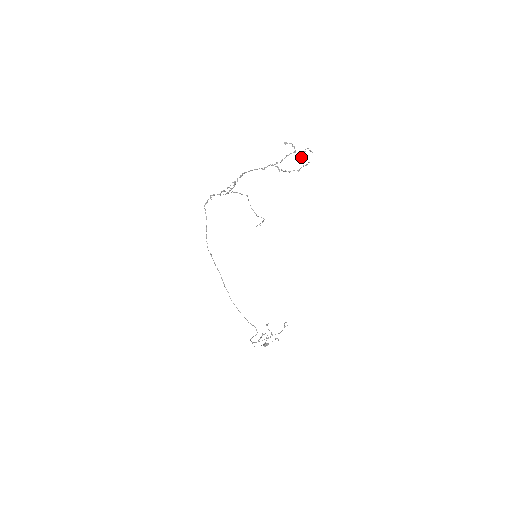
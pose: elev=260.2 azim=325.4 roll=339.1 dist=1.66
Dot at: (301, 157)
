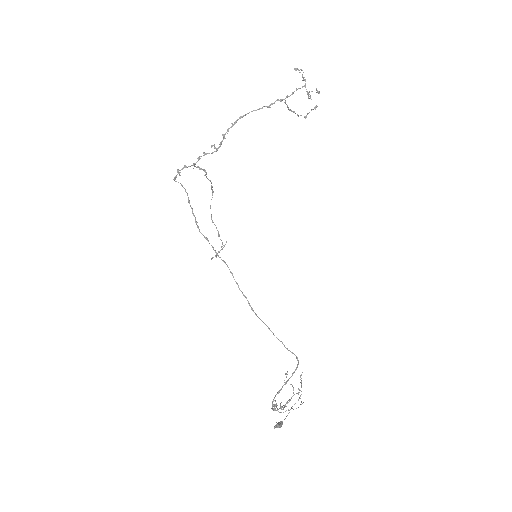
Dot at: (309, 96)
